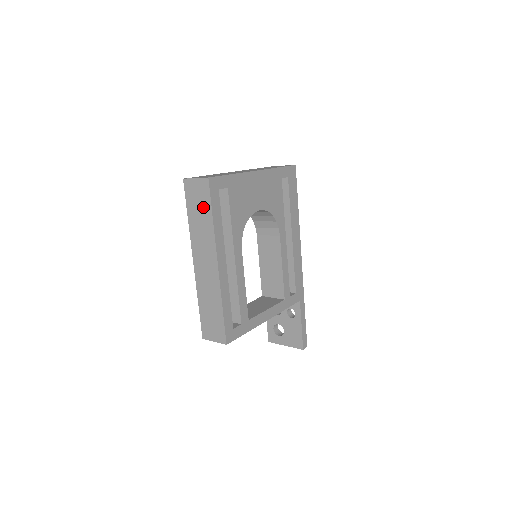
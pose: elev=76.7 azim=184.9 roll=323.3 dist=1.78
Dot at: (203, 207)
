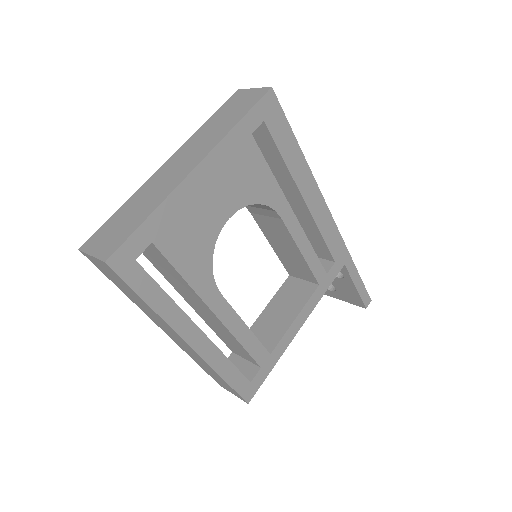
Dot at: (127, 289)
